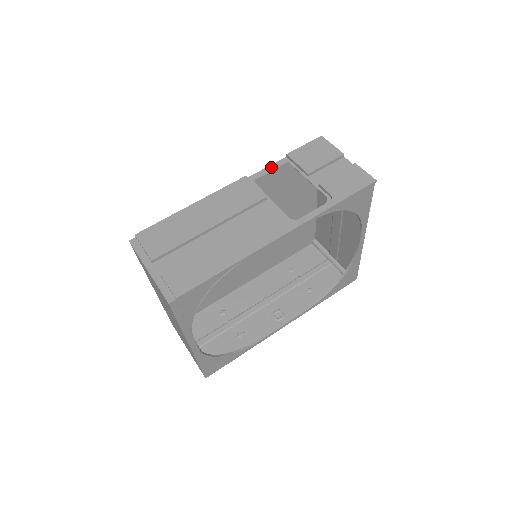
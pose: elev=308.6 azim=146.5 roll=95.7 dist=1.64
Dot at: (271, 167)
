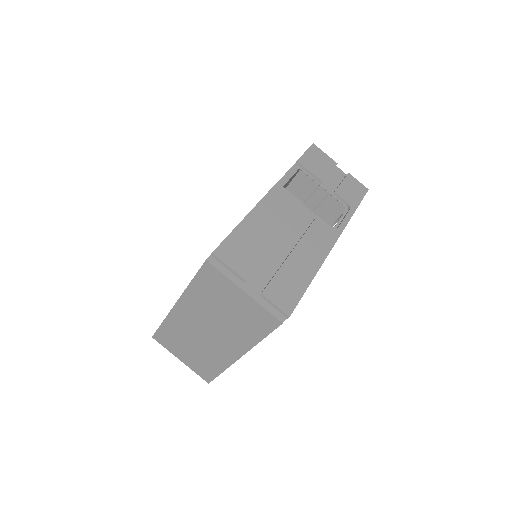
Dot at: (289, 173)
